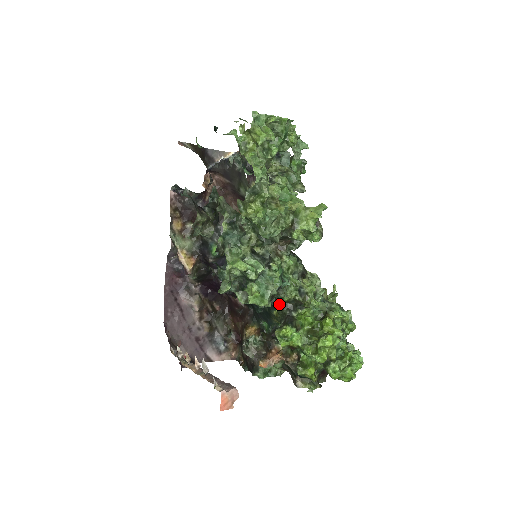
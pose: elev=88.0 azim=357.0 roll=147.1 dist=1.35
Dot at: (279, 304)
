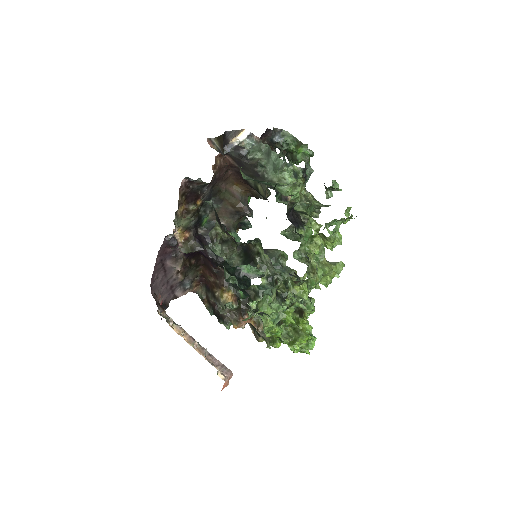
Dot at: occluded
